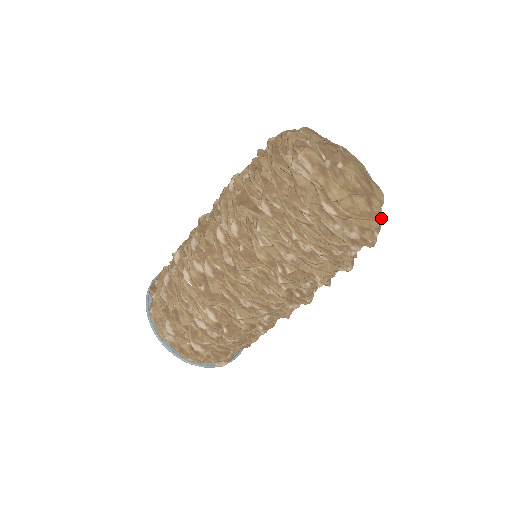
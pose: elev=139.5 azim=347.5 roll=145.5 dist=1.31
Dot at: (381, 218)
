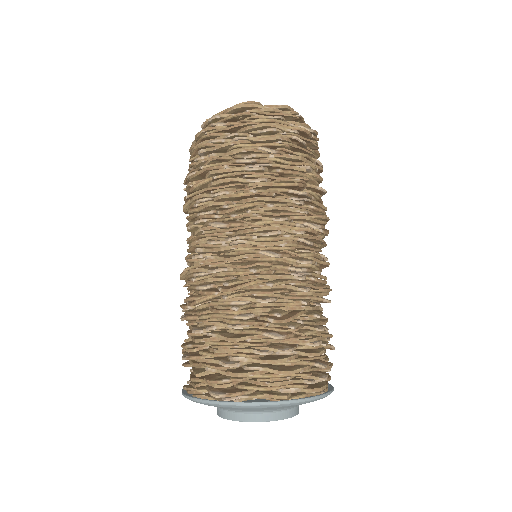
Dot at: (260, 105)
